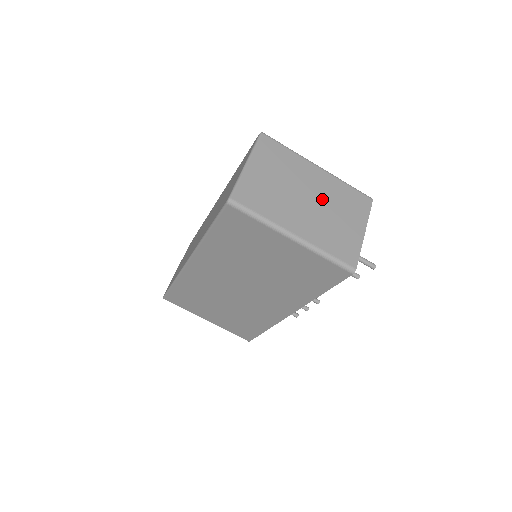
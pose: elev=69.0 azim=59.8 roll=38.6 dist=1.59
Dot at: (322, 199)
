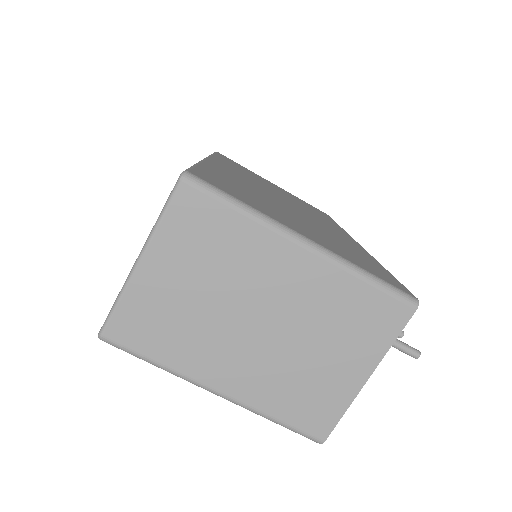
Dot at: (292, 319)
